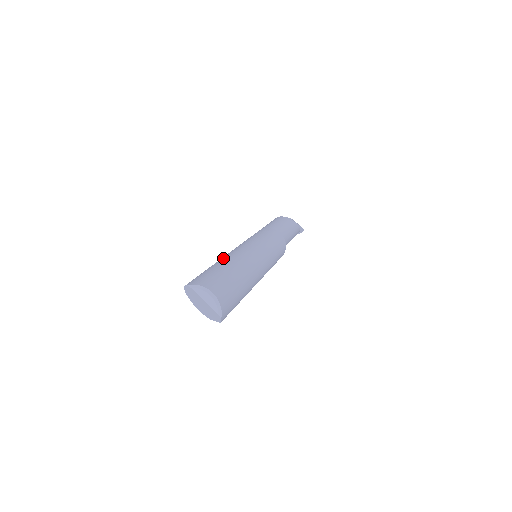
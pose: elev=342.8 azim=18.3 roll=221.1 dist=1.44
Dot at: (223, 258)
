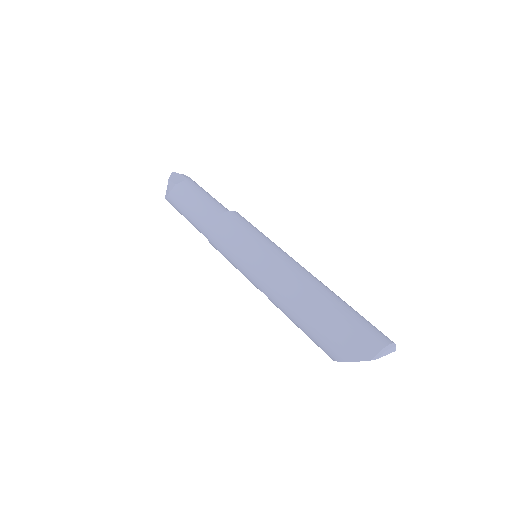
Dot at: (302, 298)
